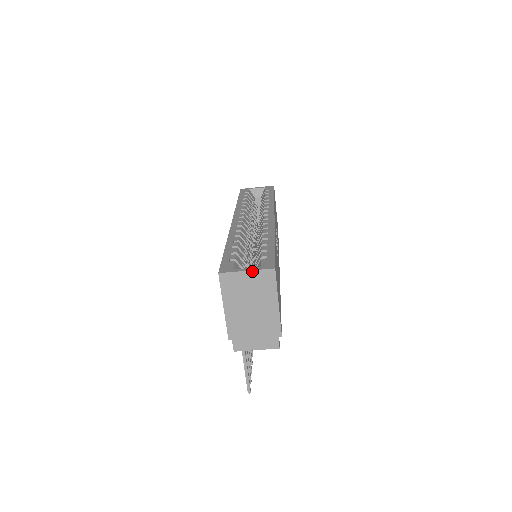
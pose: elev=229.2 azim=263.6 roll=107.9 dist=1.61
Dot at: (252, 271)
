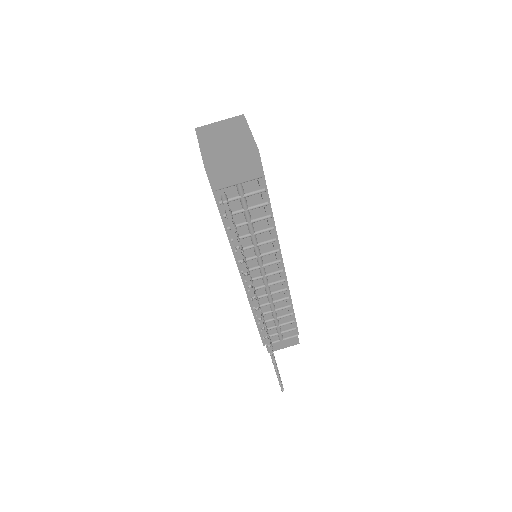
Dot at: (224, 120)
